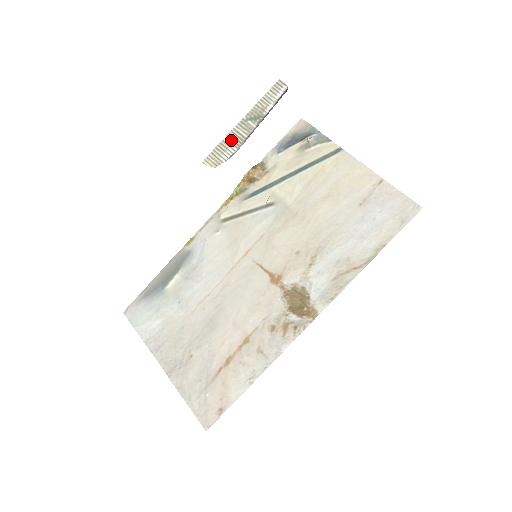
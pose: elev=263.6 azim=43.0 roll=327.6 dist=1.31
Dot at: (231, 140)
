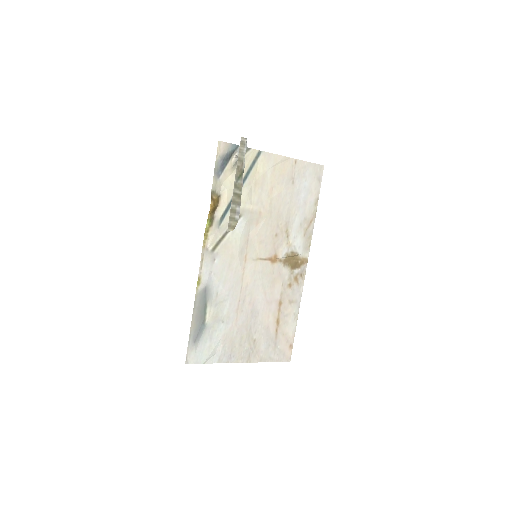
Dot at: (235, 202)
